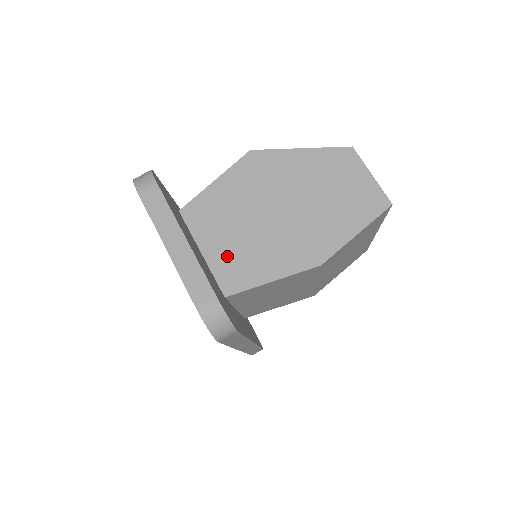
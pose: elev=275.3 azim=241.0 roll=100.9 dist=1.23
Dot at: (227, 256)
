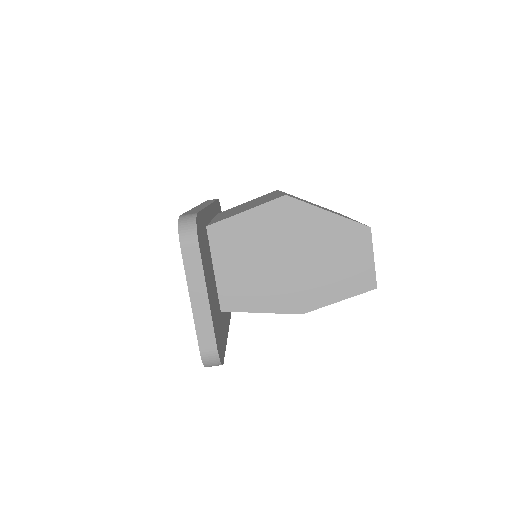
Dot at: (233, 280)
